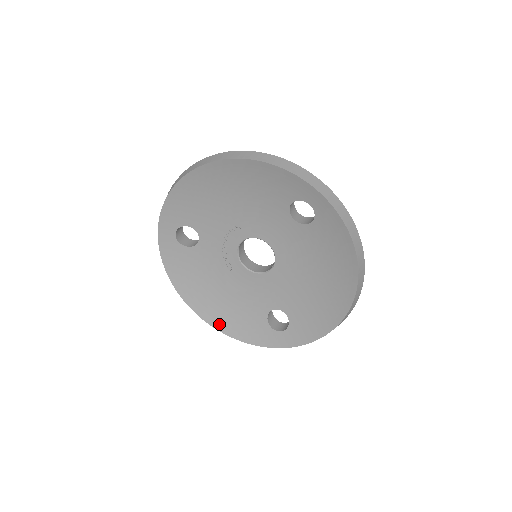
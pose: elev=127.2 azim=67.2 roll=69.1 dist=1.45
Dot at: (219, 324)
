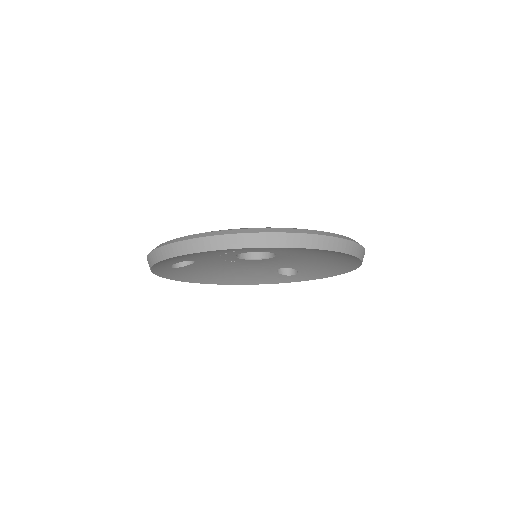
Dot at: (234, 282)
